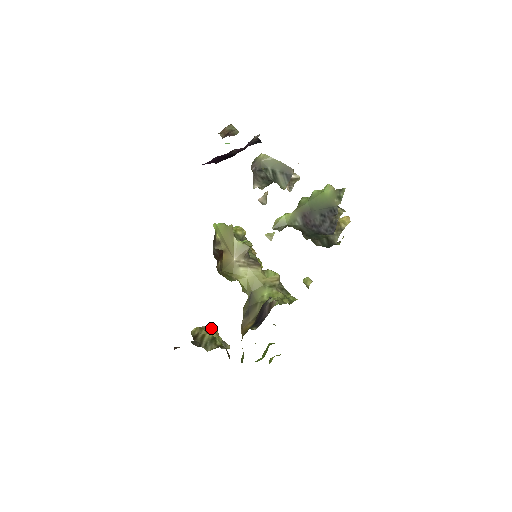
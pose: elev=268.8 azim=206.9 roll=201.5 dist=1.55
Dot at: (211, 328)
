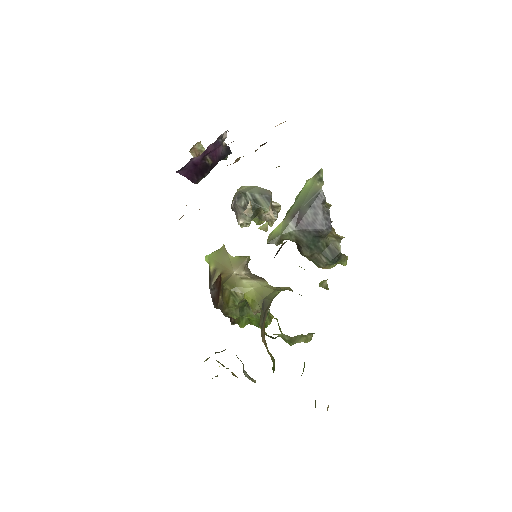
Dot at: occluded
